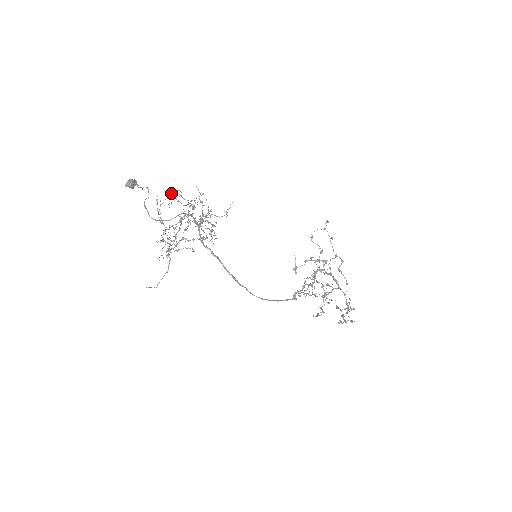
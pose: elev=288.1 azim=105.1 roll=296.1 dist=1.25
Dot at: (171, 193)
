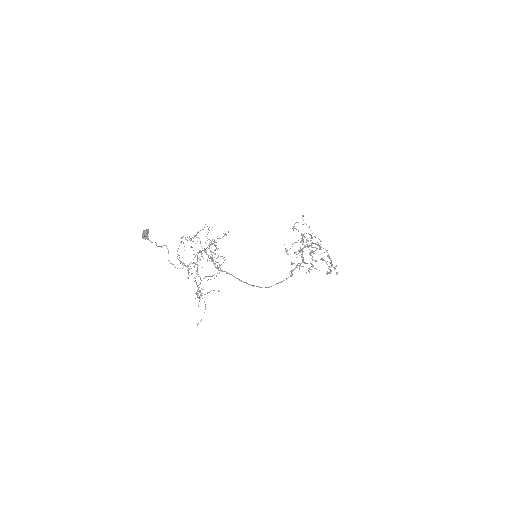
Dot at: (181, 237)
